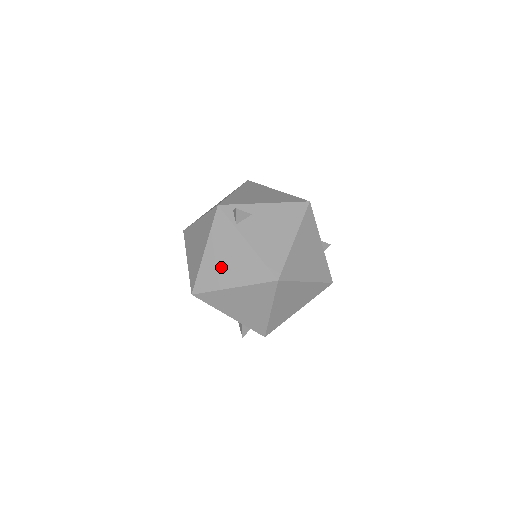
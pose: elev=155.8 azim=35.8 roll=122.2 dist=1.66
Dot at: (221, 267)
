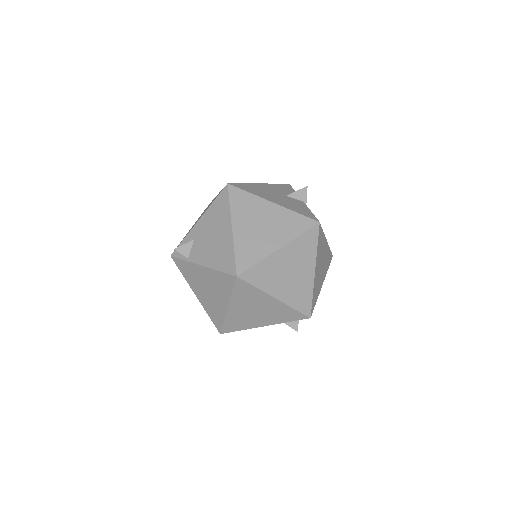
Dot at: (210, 299)
